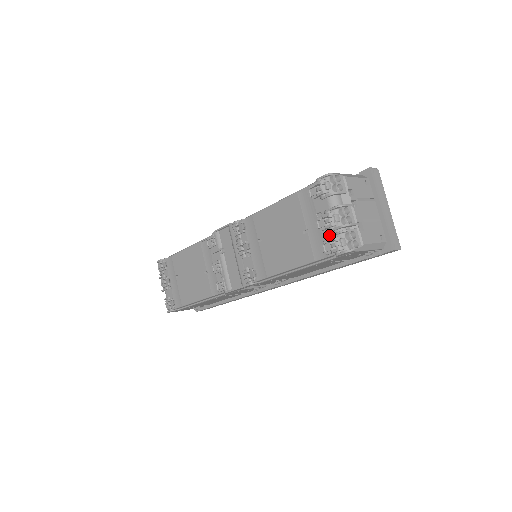
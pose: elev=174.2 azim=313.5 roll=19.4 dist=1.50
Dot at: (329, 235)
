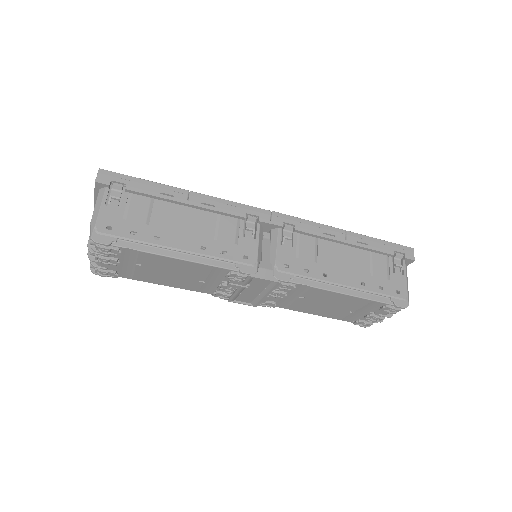
Dot at: (367, 320)
